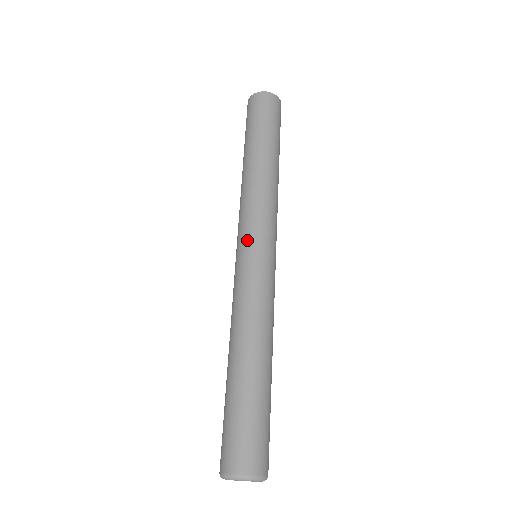
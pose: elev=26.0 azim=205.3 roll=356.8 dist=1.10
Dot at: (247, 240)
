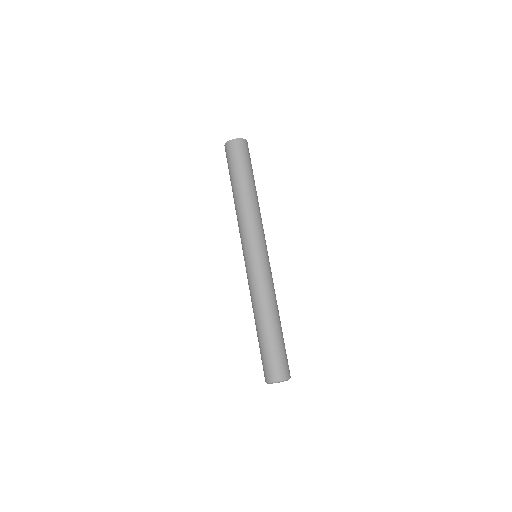
Dot at: (258, 248)
